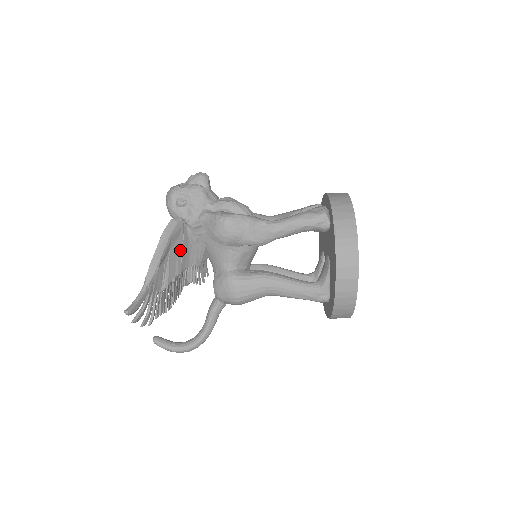
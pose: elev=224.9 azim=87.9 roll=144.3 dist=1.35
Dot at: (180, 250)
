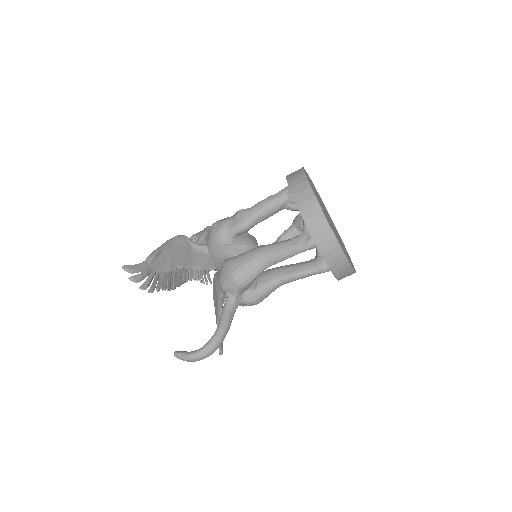
Dot at: (183, 253)
